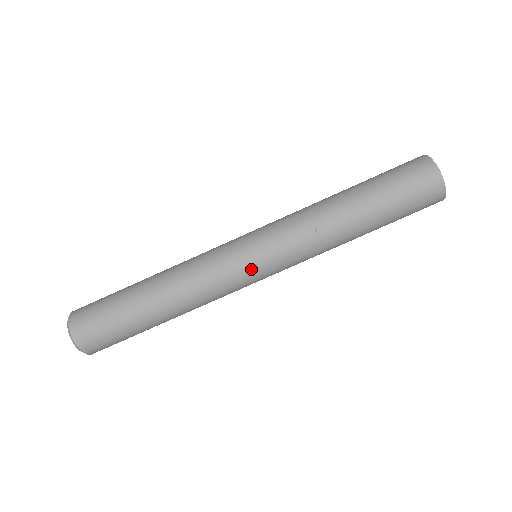
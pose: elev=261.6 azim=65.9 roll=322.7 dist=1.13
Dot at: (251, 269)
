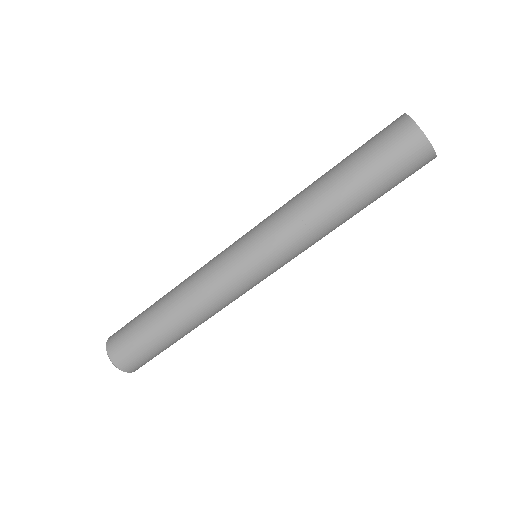
Dot at: occluded
